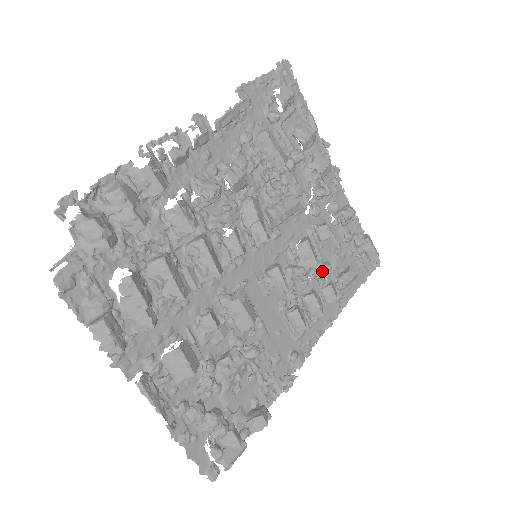
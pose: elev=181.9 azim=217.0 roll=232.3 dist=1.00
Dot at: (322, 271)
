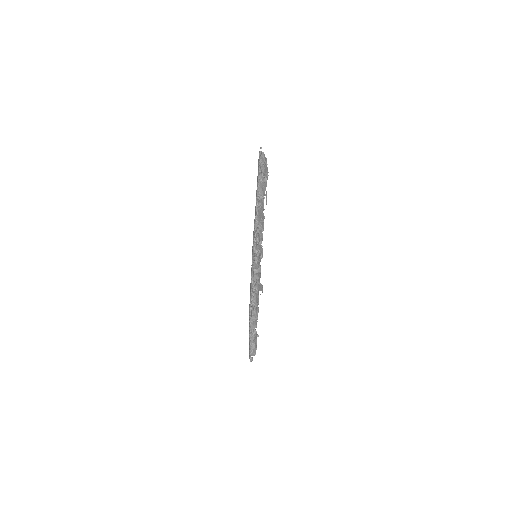
Dot at: occluded
